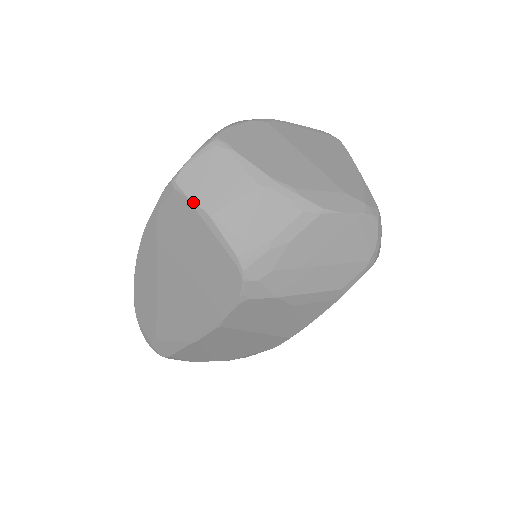
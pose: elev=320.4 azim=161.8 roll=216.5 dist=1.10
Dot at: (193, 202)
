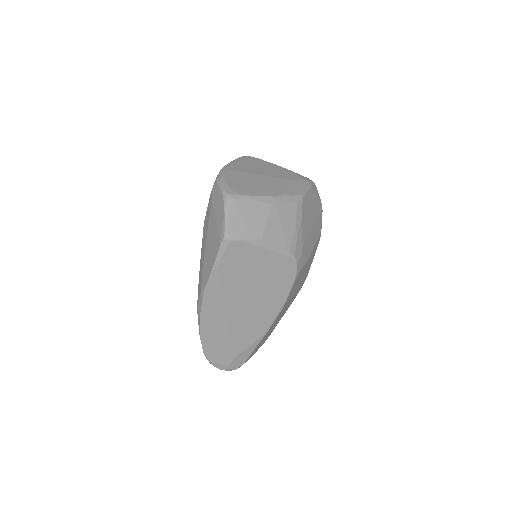
Dot at: (247, 240)
